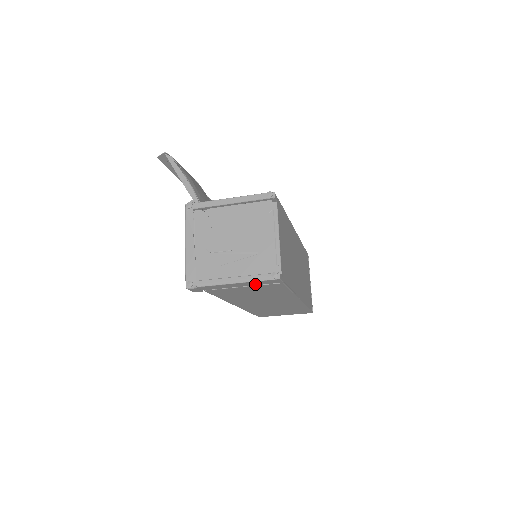
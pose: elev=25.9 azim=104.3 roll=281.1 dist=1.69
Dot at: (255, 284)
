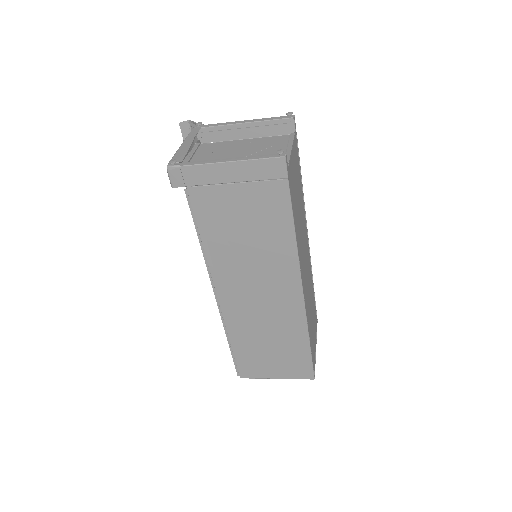
Dot at: (252, 176)
